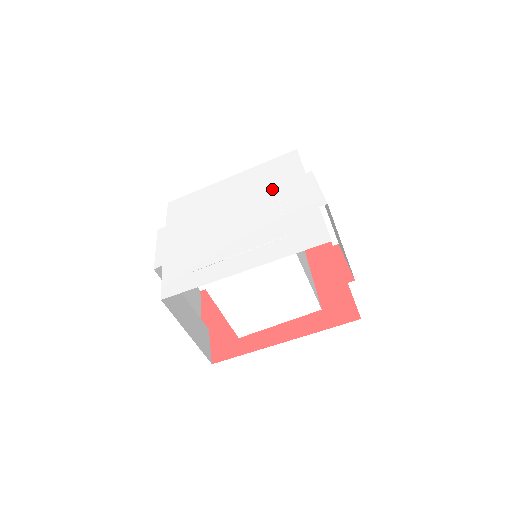
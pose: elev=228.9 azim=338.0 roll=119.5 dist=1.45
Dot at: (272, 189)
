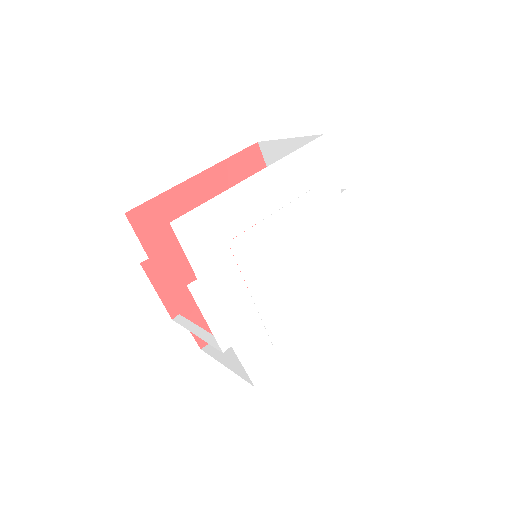
Dot at: (316, 217)
